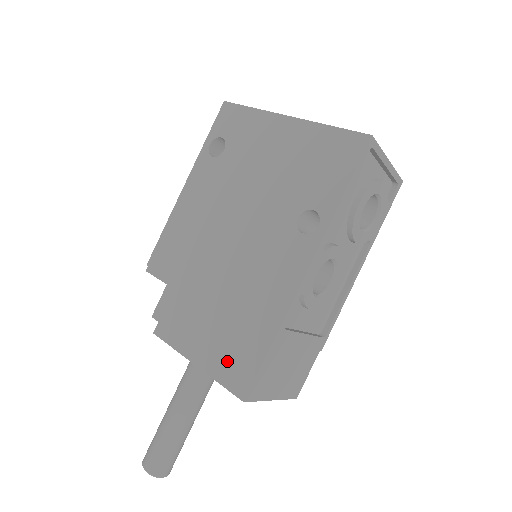
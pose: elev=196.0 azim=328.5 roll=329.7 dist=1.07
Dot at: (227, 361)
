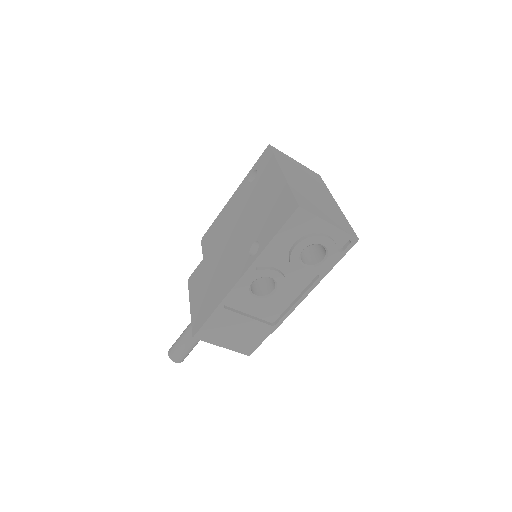
Dot at: (198, 312)
